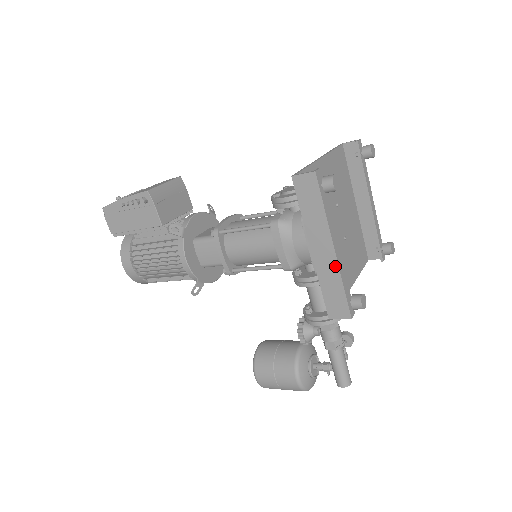
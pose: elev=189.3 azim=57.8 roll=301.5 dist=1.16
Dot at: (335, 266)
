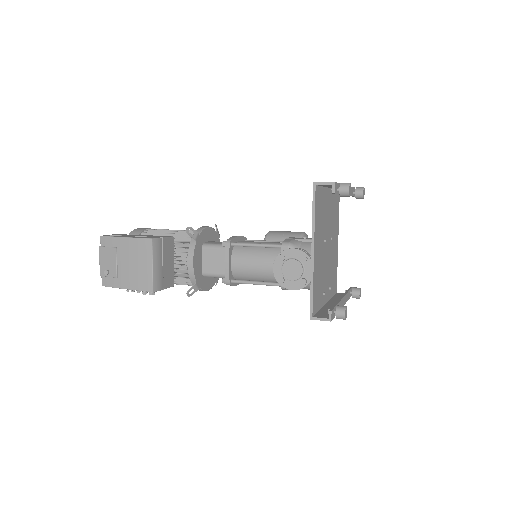
Dot at: occluded
